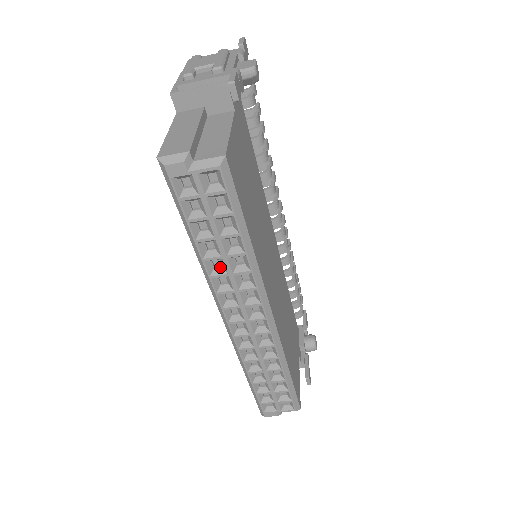
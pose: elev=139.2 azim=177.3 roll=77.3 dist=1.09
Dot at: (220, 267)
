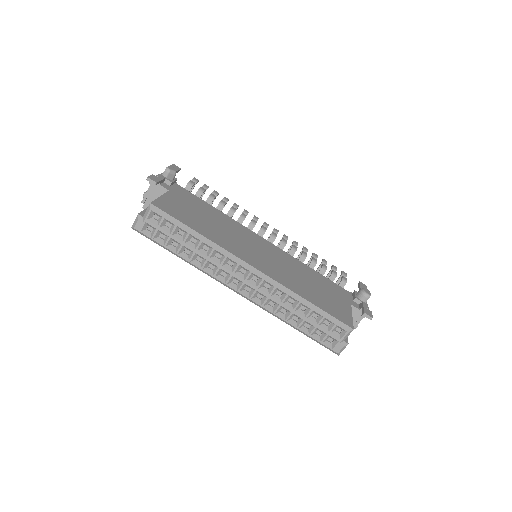
Dot at: (202, 260)
